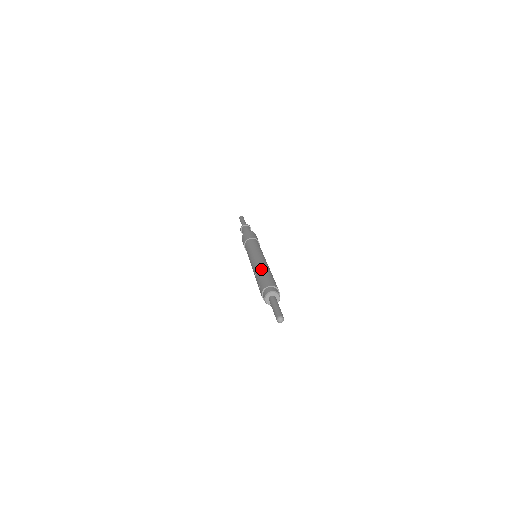
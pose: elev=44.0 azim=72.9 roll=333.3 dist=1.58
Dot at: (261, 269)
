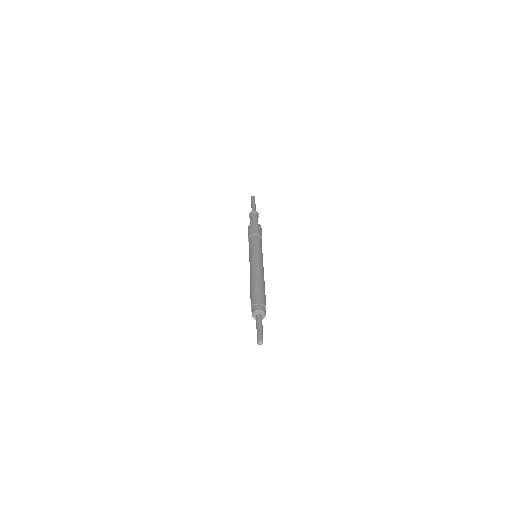
Dot at: (252, 281)
